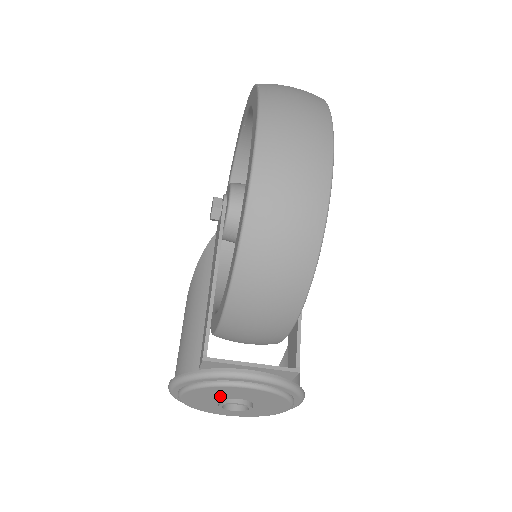
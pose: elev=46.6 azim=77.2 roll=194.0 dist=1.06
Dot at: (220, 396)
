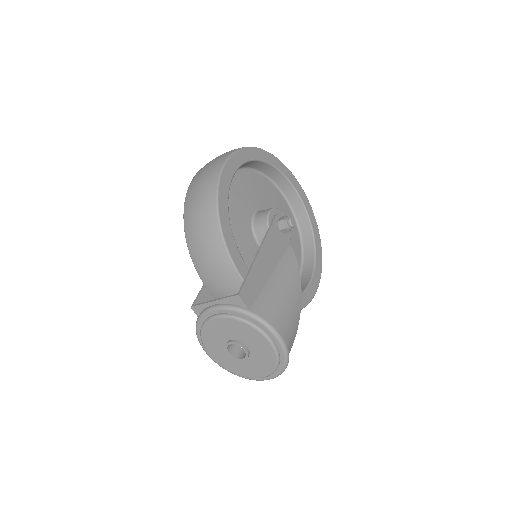
Dot at: (220, 341)
